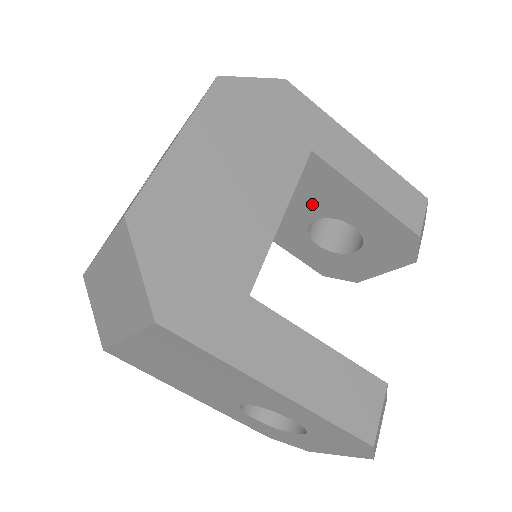
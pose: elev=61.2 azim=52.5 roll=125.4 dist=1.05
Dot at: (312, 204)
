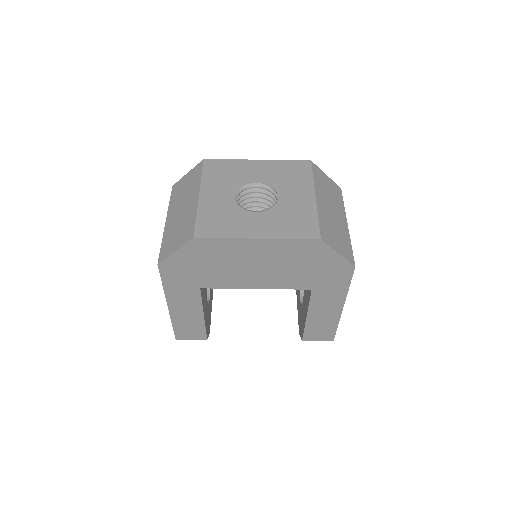
Dot at: occluded
